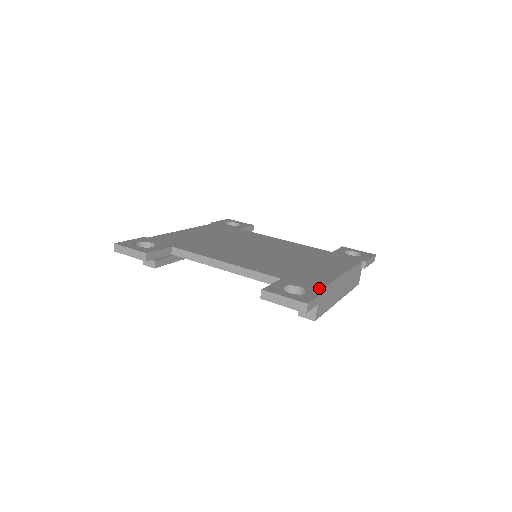
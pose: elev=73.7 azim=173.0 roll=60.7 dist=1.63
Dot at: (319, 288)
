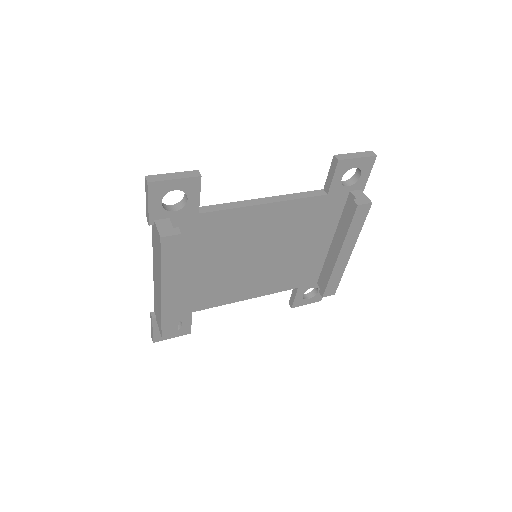
Dot at: occluded
